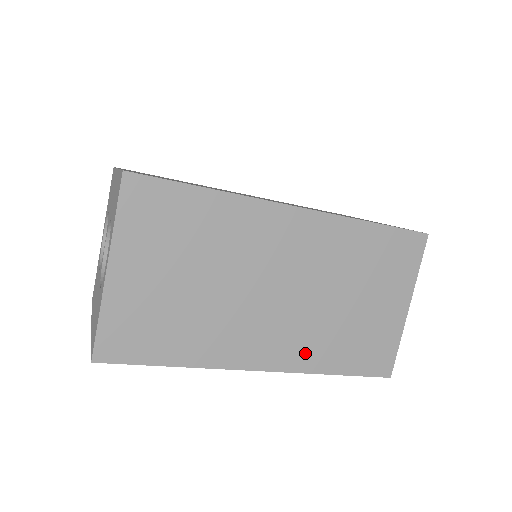
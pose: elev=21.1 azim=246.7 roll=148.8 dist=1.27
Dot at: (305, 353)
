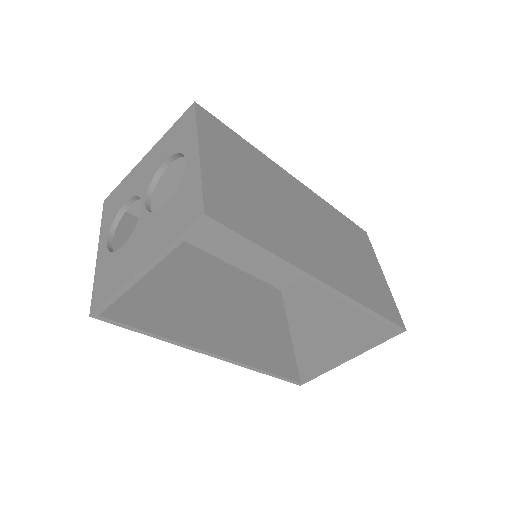
Dot at: (347, 283)
